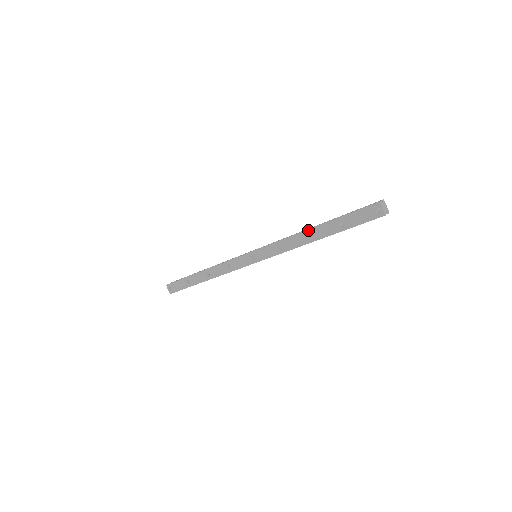
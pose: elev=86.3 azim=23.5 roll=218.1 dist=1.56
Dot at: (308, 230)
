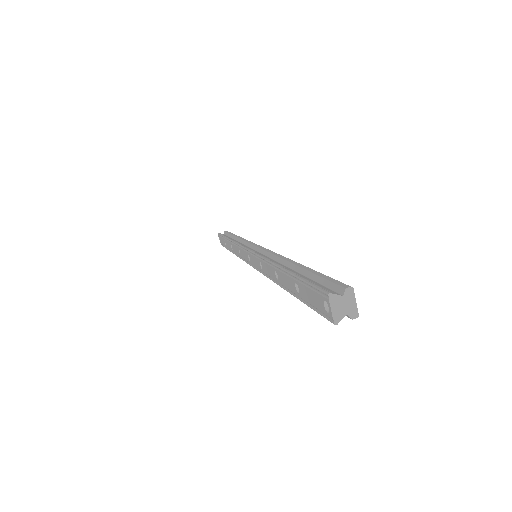
Dot at: (275, 265)
